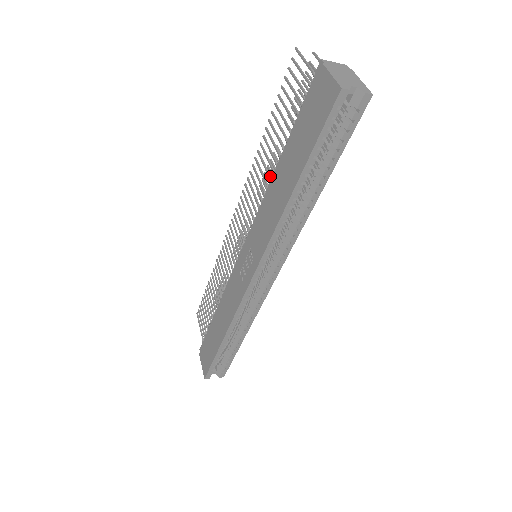
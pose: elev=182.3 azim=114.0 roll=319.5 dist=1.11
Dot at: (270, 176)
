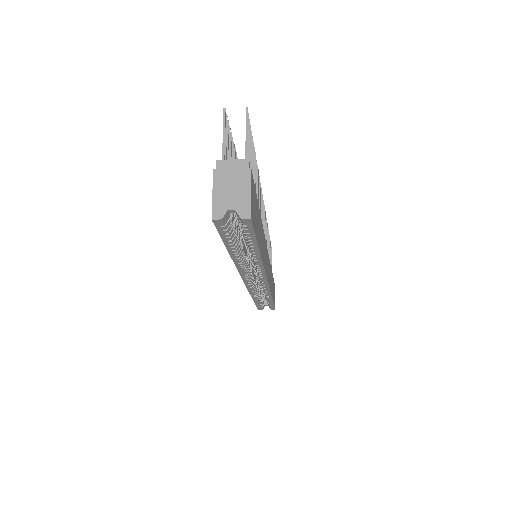
Dot at: occluded
